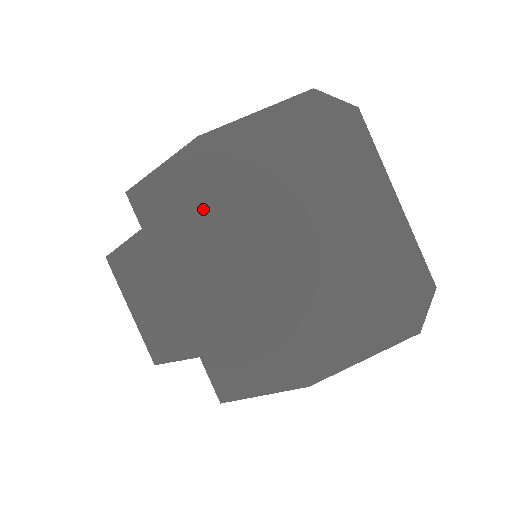
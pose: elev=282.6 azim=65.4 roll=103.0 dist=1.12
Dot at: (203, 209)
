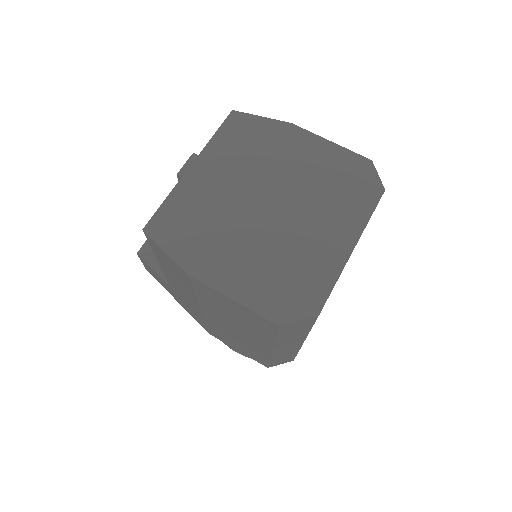
Dot at: (254, 149)
